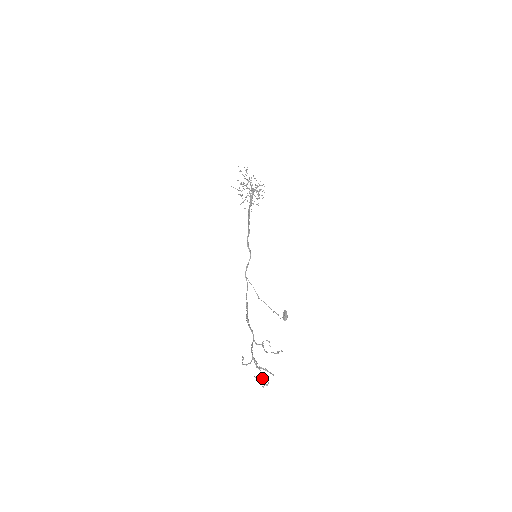
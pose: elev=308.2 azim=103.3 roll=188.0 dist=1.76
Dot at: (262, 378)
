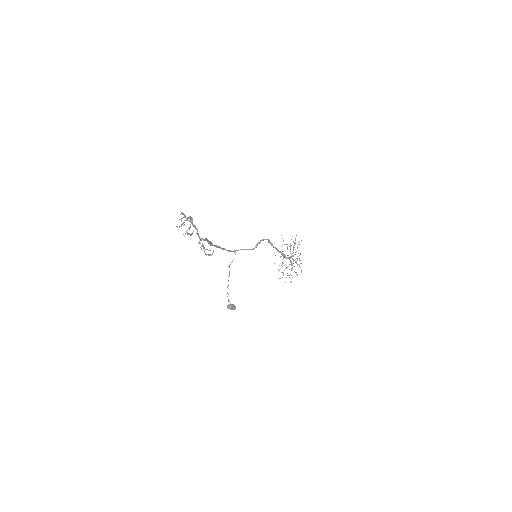
Dot at: (184, 222)
